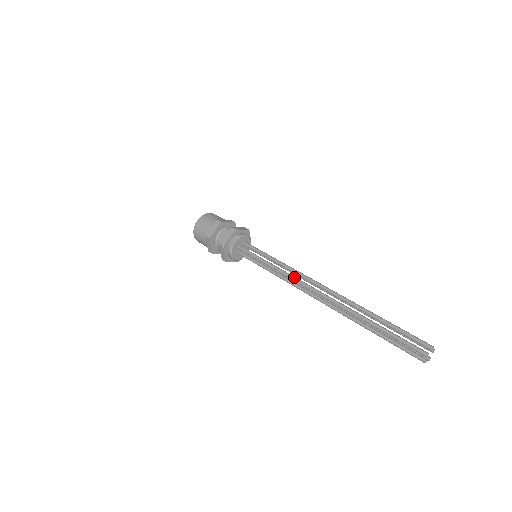
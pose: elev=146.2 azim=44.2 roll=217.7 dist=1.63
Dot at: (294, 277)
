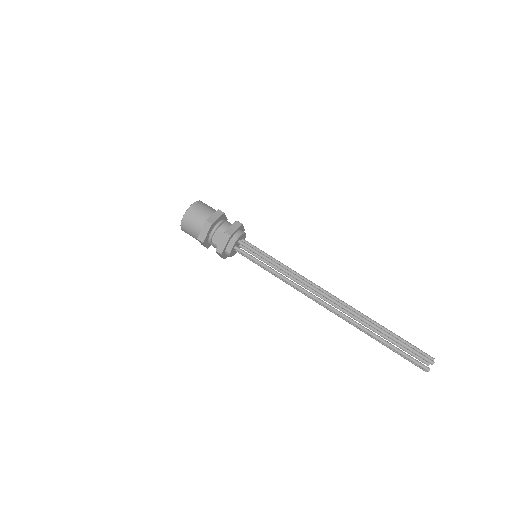
Dot at: (302, 289)
